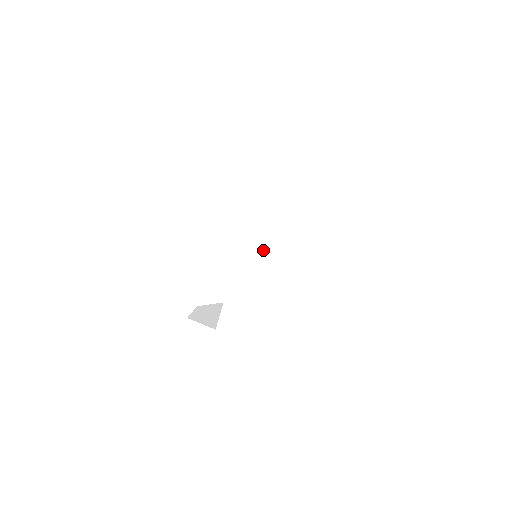
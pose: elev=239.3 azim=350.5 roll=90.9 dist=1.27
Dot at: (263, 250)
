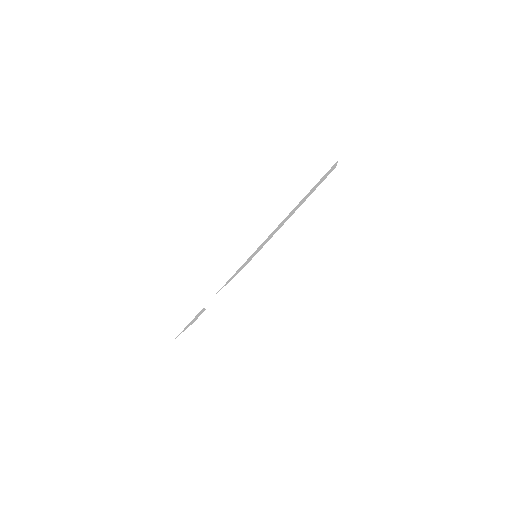
Dot at: occluded
